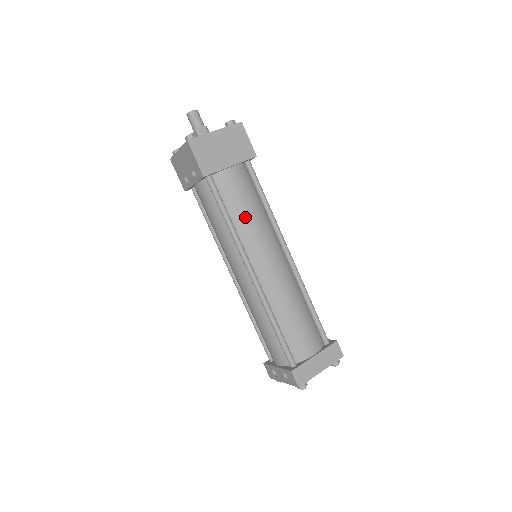
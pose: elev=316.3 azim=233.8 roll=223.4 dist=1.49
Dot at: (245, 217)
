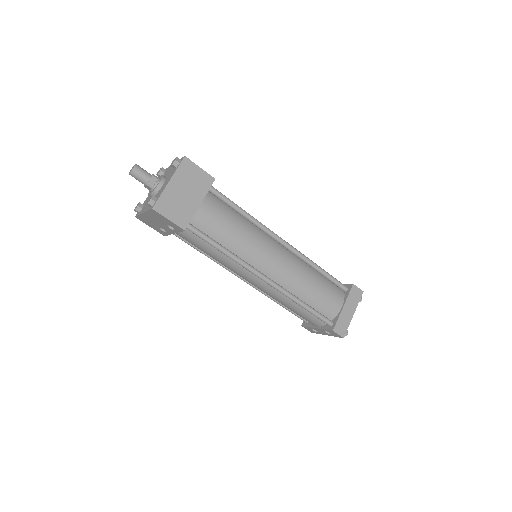
Dot at: (235, 239)
